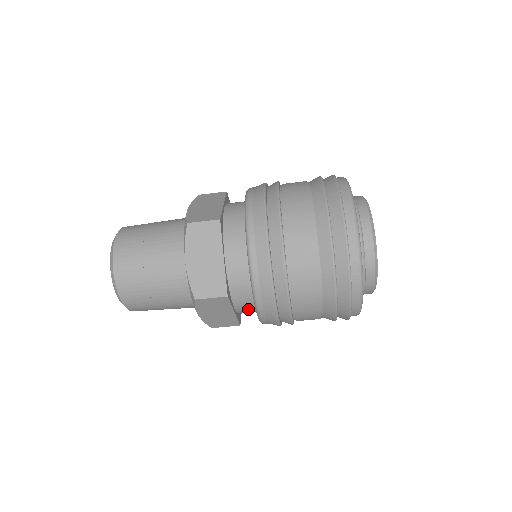
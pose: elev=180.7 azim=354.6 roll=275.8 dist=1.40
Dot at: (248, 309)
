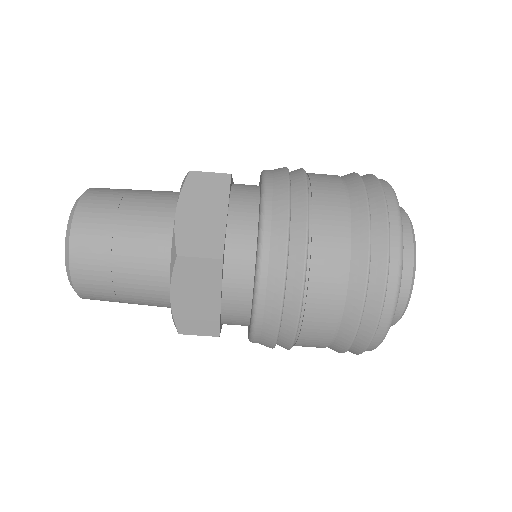
Dot at: (239, 304)
